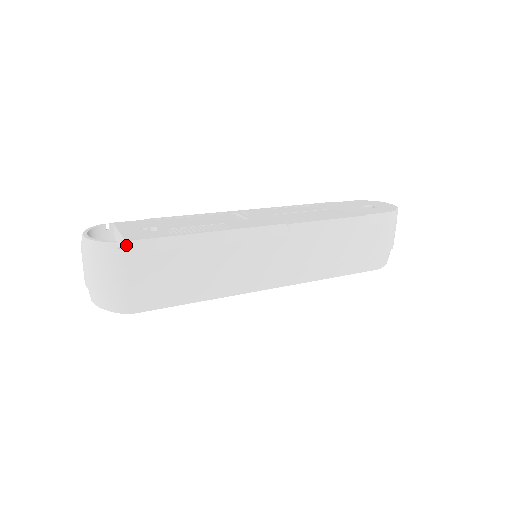
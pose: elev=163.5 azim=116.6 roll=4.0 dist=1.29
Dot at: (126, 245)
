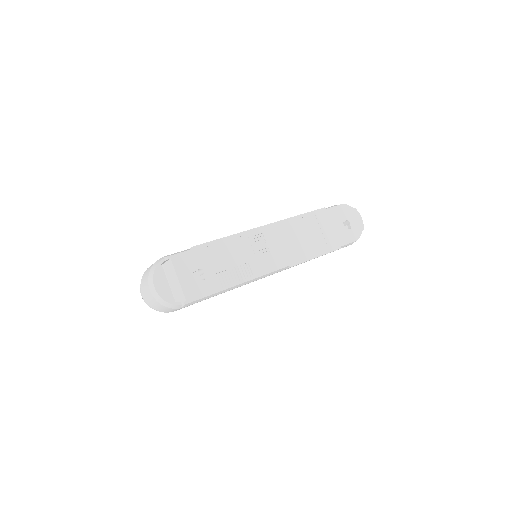
Dot at: (187, 305)
